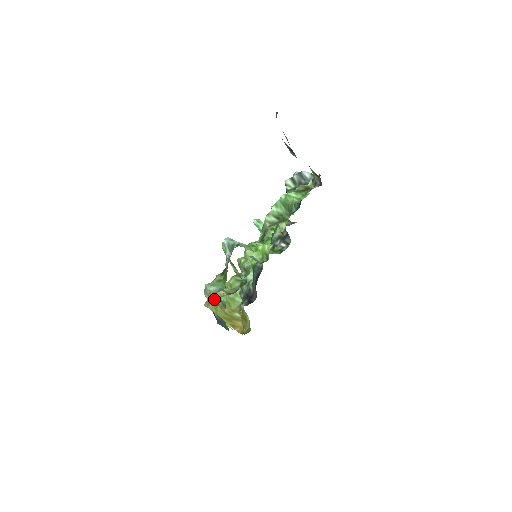
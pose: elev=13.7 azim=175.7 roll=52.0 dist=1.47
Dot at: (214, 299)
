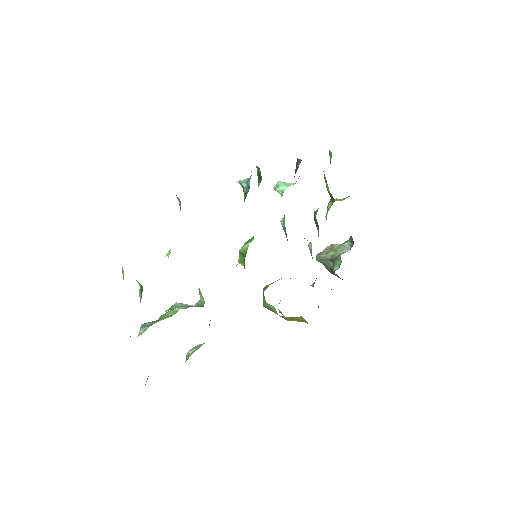
Dot at: occluded
